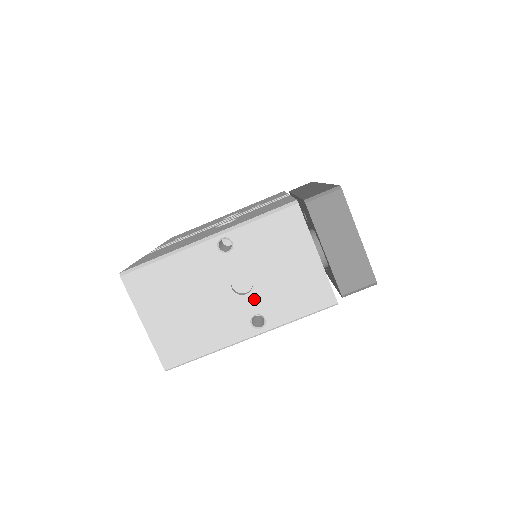
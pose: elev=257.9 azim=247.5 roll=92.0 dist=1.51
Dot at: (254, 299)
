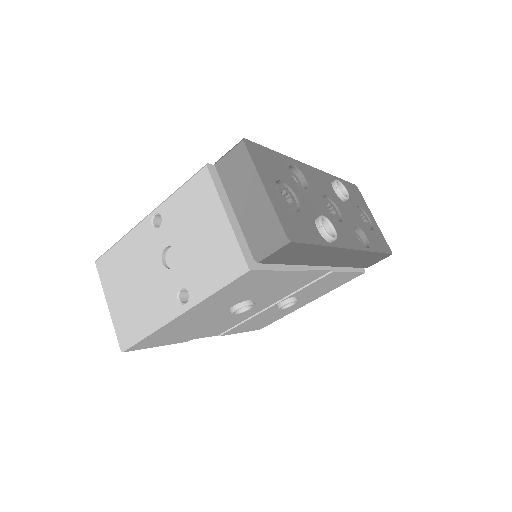
Dot at: (179, 272)
